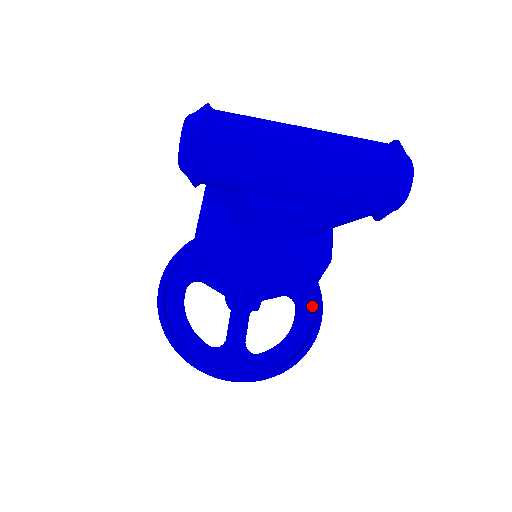
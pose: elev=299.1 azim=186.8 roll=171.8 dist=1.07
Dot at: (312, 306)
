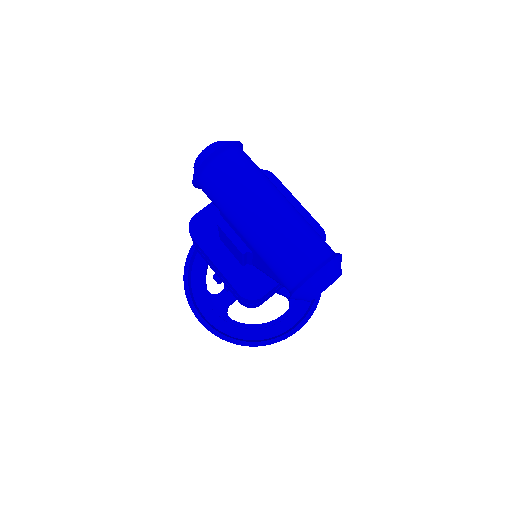
Dot at: (298, 320)
